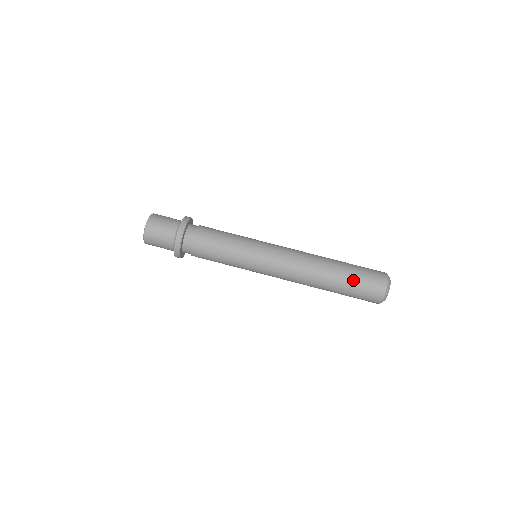
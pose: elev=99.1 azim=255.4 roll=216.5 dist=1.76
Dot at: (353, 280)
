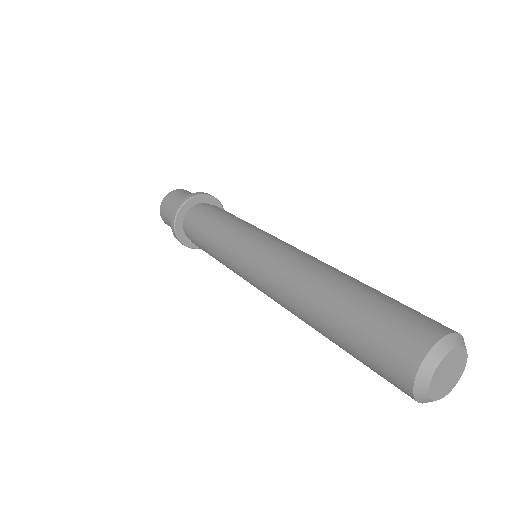
Dot at: (384, 298)
